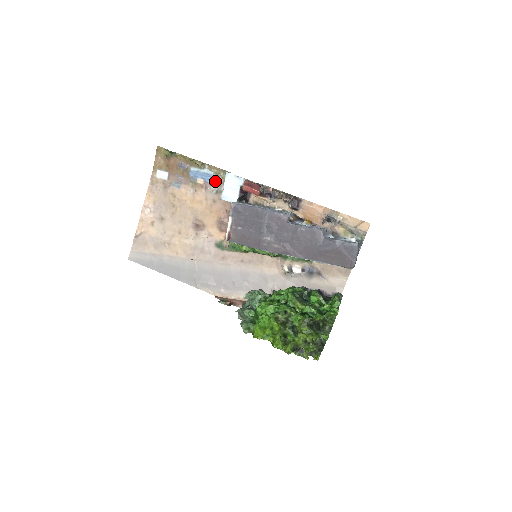
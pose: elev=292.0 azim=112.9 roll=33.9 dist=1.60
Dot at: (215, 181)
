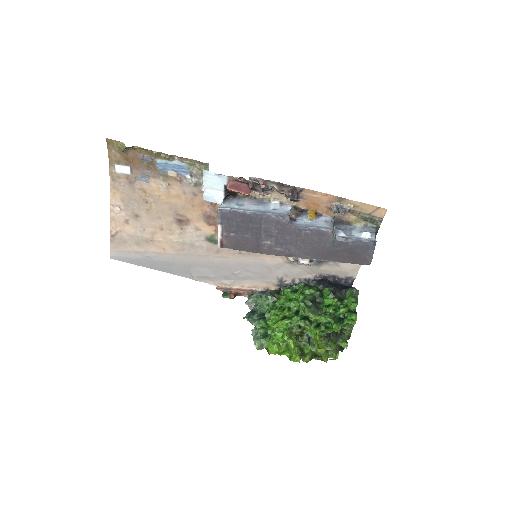
Dot at: (190, 173)
